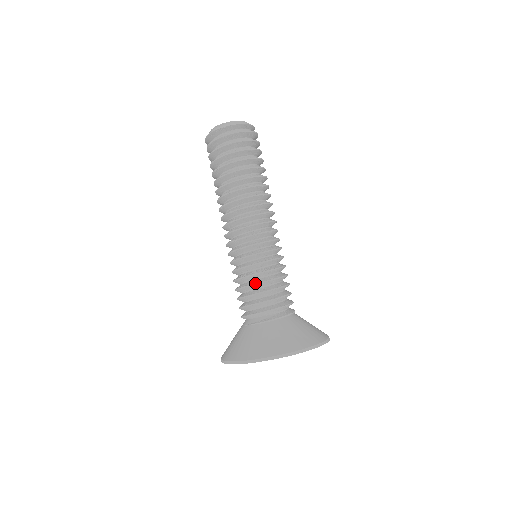
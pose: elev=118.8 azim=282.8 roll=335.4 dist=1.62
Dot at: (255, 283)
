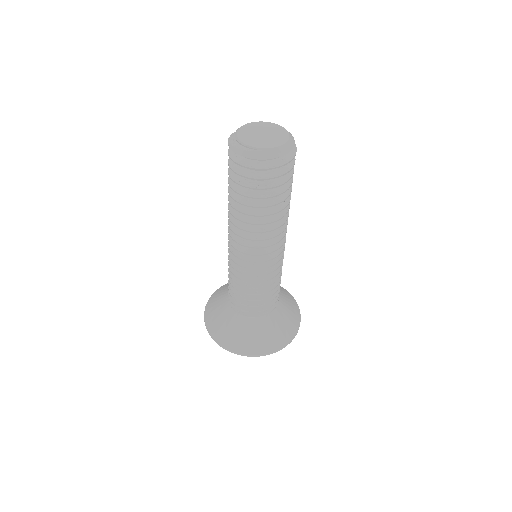
Dot at: (243, 292)
